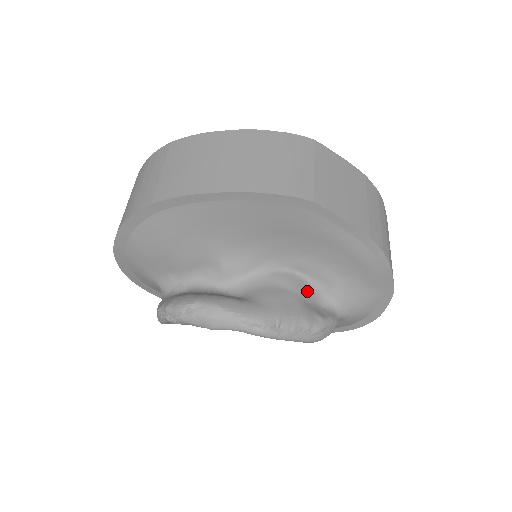
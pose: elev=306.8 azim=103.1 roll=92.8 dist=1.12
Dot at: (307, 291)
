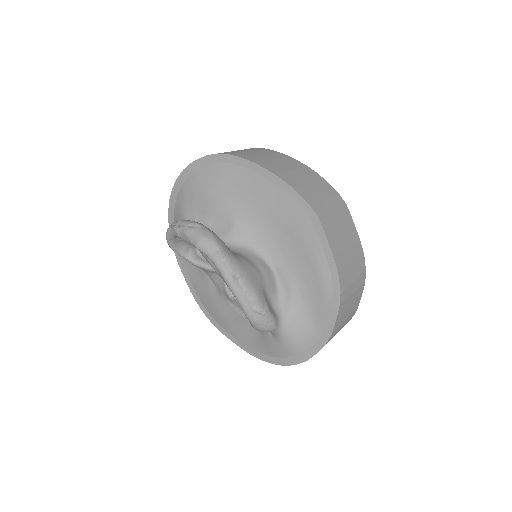
Dot at: (272, 288)
